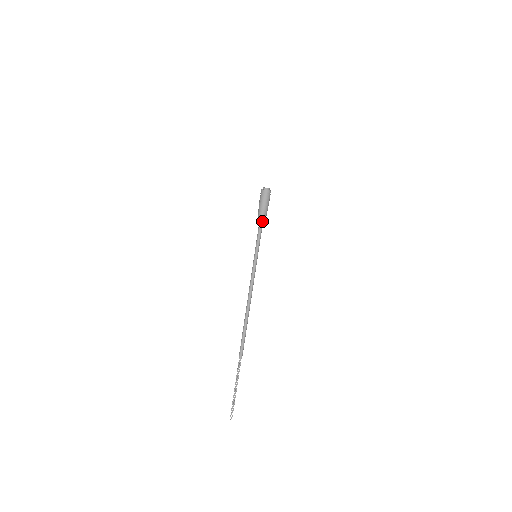
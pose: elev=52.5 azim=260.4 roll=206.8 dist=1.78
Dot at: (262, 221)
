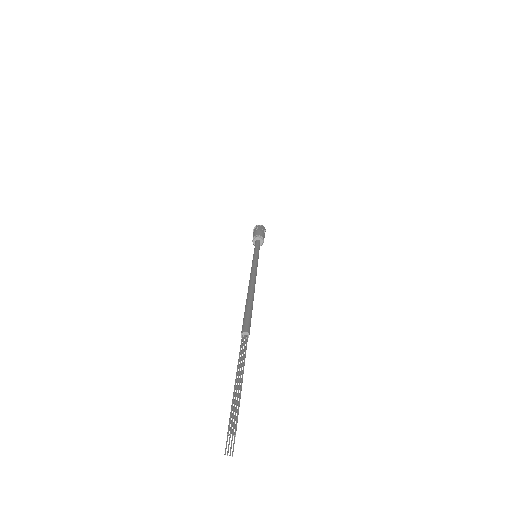
Dot at: (259, 236)
